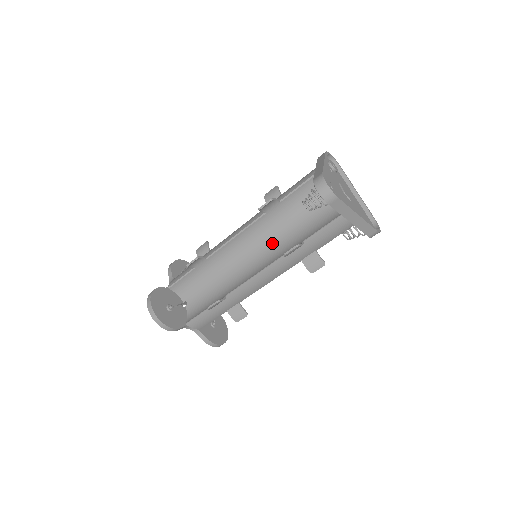
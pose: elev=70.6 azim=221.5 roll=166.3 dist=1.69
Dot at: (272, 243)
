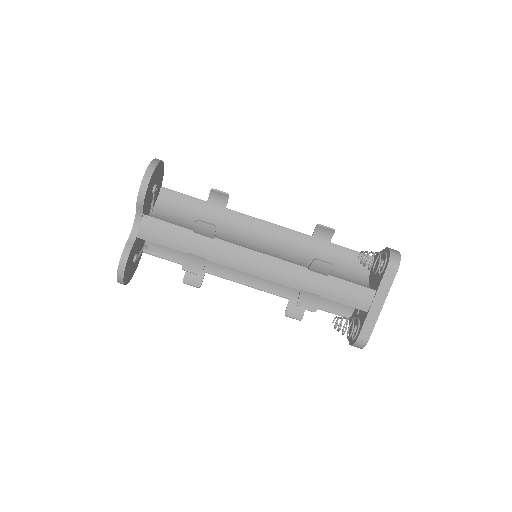
Dot at: (289, 258)
